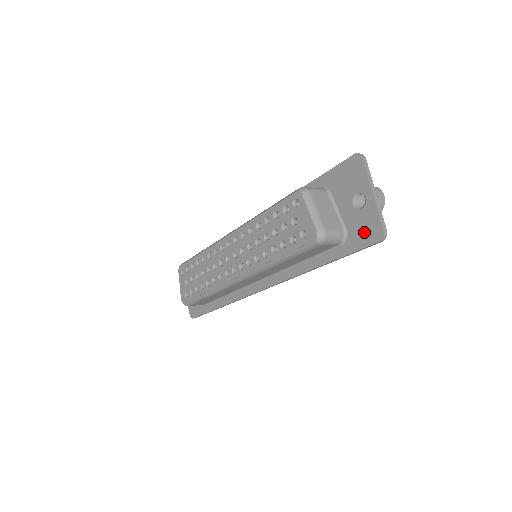
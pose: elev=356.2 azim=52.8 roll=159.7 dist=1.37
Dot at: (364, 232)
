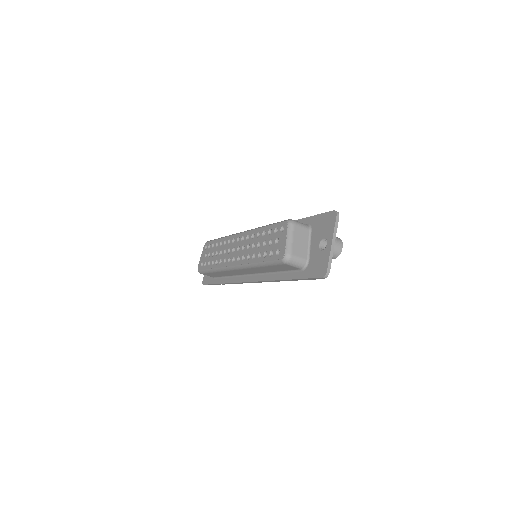
Dot at: (317, 267)
